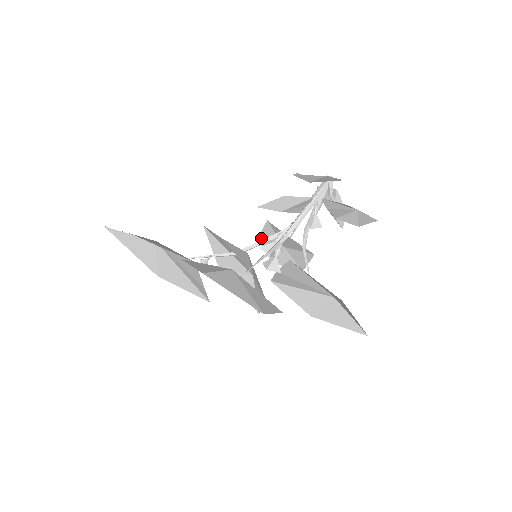
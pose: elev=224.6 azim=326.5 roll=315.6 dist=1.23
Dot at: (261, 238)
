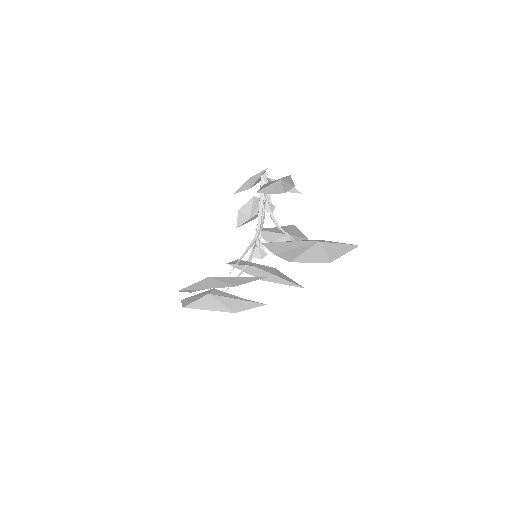
Dot at: (269, 241)
